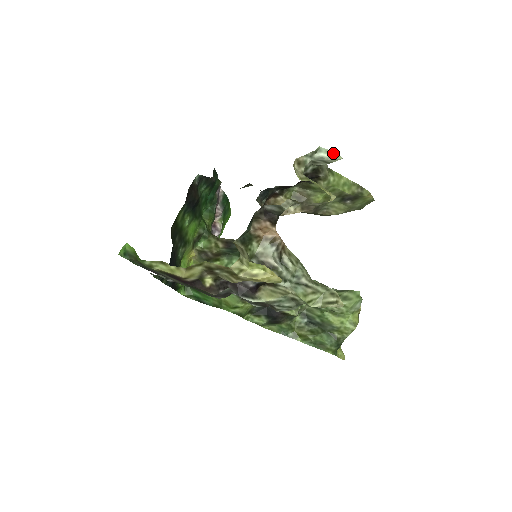
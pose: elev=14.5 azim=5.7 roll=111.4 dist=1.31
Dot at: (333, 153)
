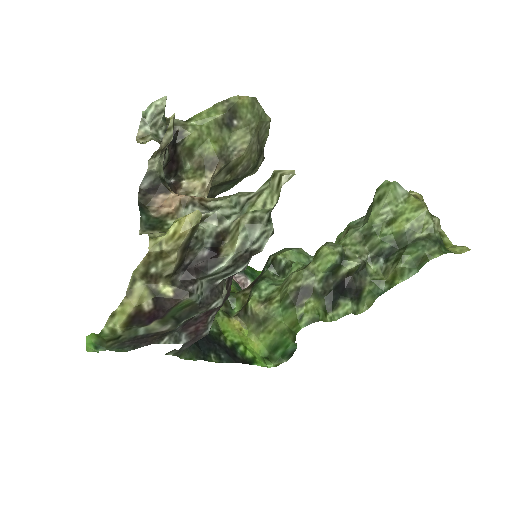
Dot at: (154, 102)
